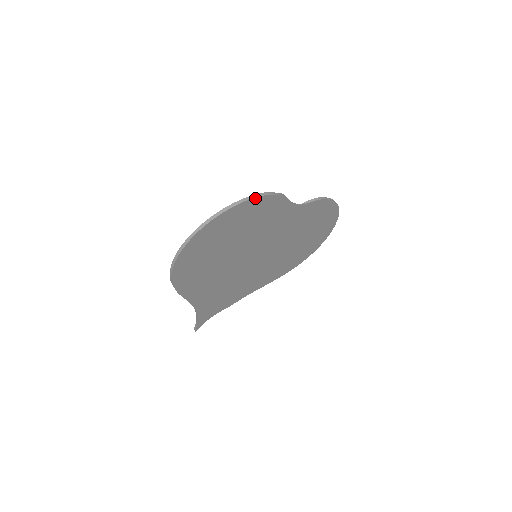
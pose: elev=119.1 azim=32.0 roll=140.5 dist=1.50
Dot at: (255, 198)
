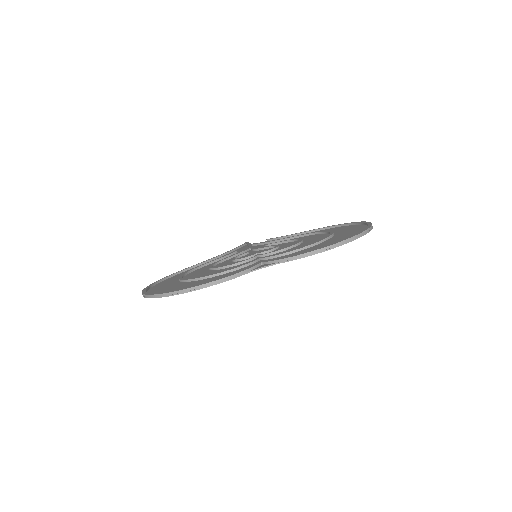
Dot at: (183, 293)
